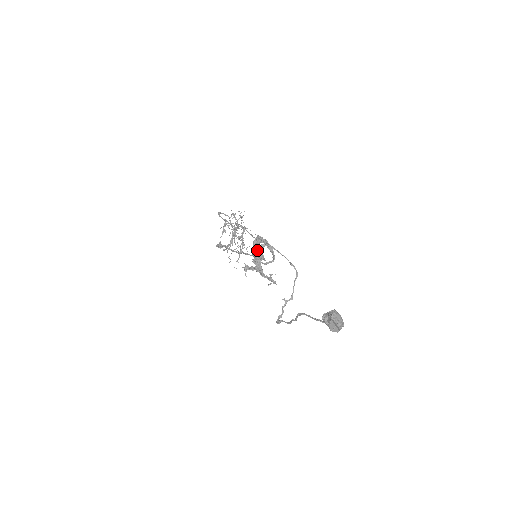
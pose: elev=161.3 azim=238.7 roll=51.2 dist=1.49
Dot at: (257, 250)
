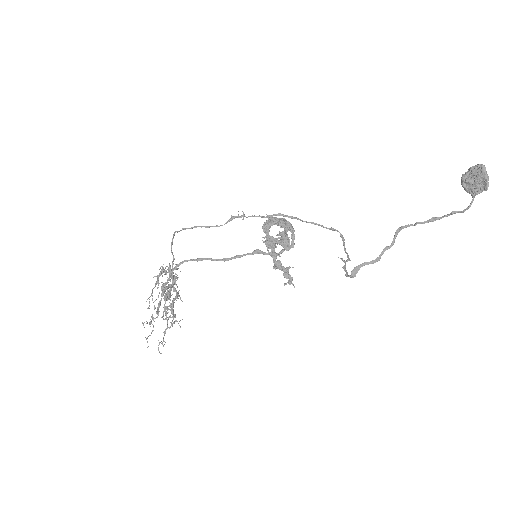
Dot at: (279, 221)
